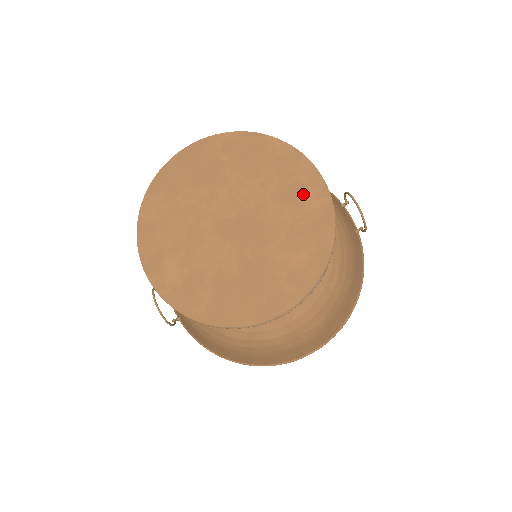
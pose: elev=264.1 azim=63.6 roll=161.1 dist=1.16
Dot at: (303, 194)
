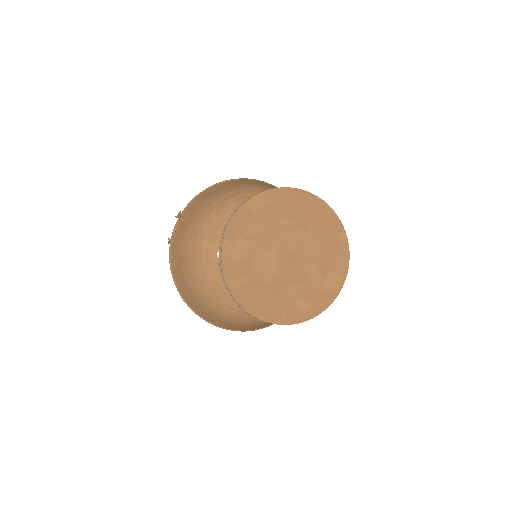
Dot at: (332, 275)
